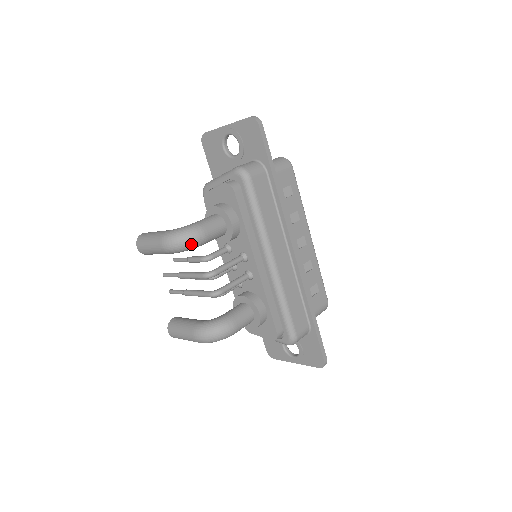
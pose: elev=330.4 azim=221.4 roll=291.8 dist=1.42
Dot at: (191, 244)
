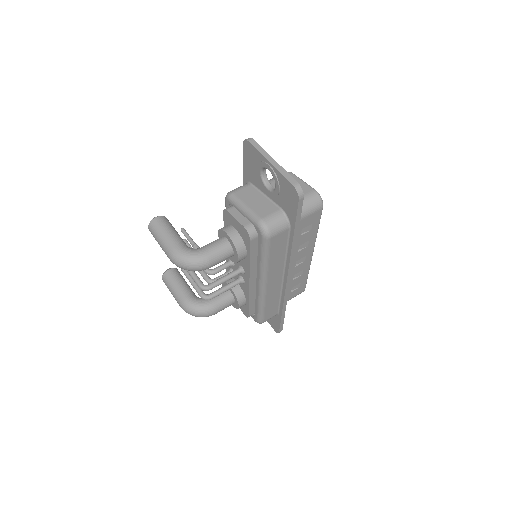
Dot at: occluded
